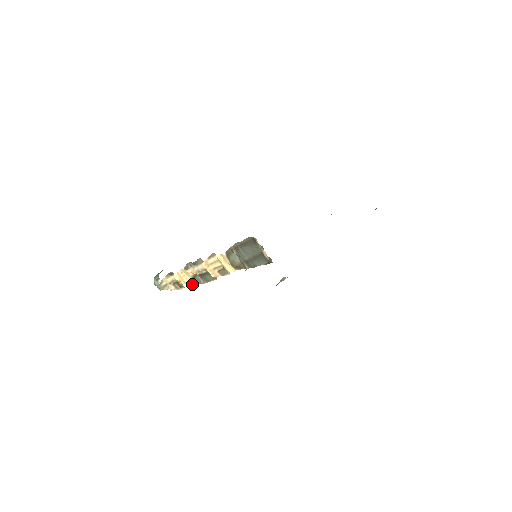
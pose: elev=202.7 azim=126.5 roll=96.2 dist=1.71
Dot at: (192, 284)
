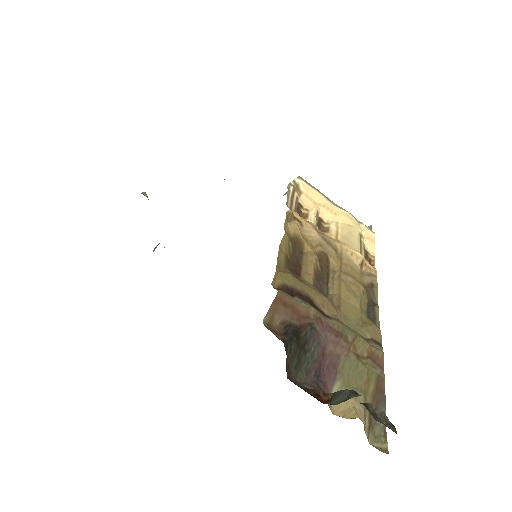
Dot at: occluded
